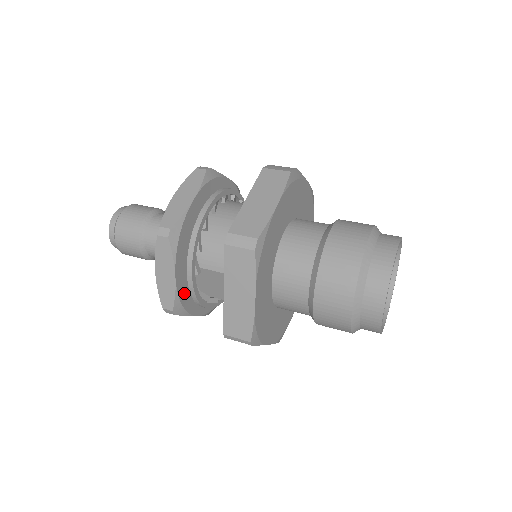
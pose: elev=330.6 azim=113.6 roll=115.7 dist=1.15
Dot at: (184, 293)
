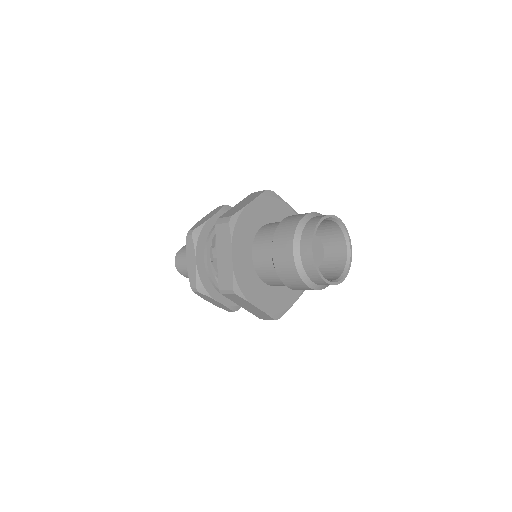
Dot at: (205, 277)
